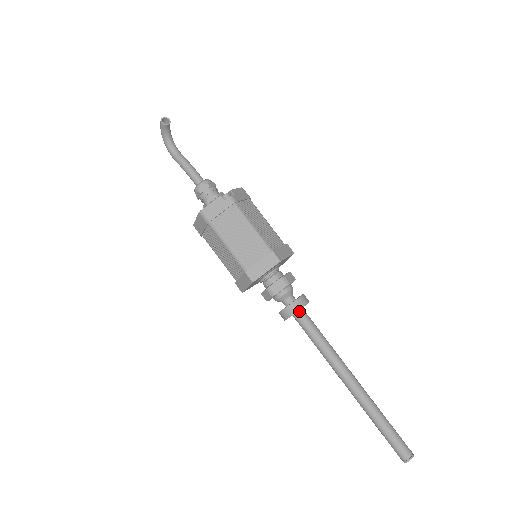
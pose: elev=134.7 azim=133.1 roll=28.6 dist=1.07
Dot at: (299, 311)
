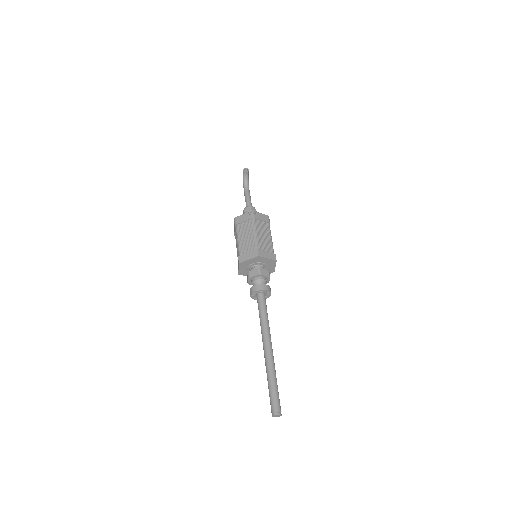
Dot at: (260, 294)
